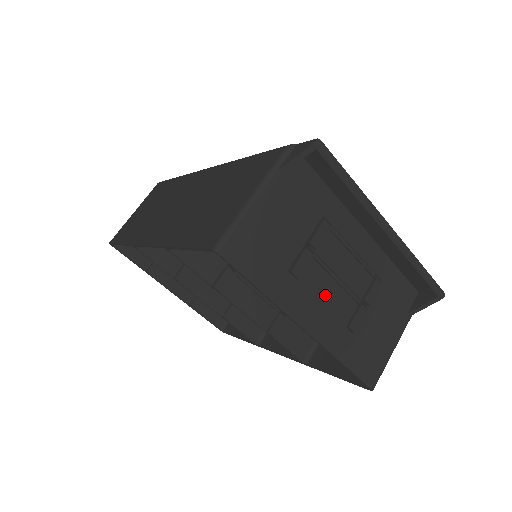
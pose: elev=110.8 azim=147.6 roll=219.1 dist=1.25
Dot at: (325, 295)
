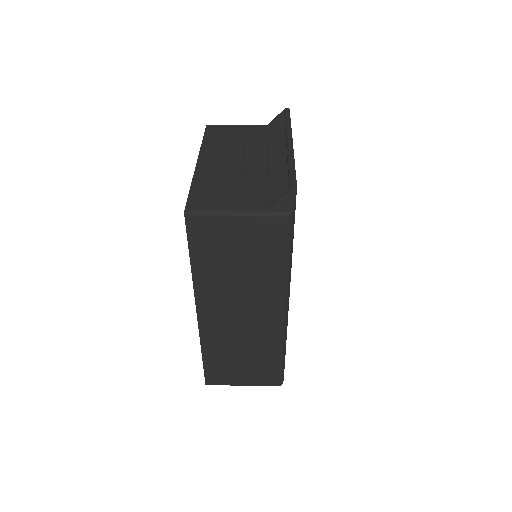
Dot at: (227, 161)
